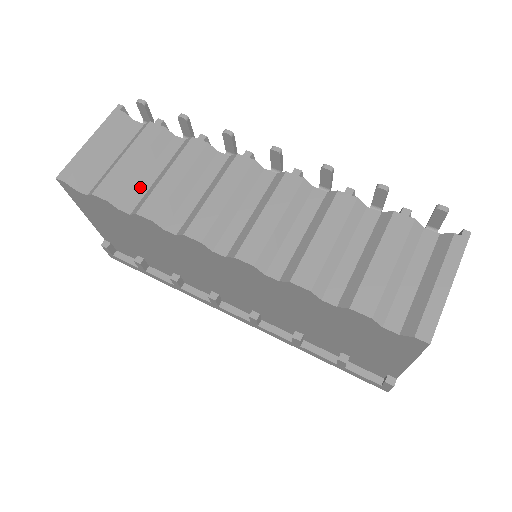
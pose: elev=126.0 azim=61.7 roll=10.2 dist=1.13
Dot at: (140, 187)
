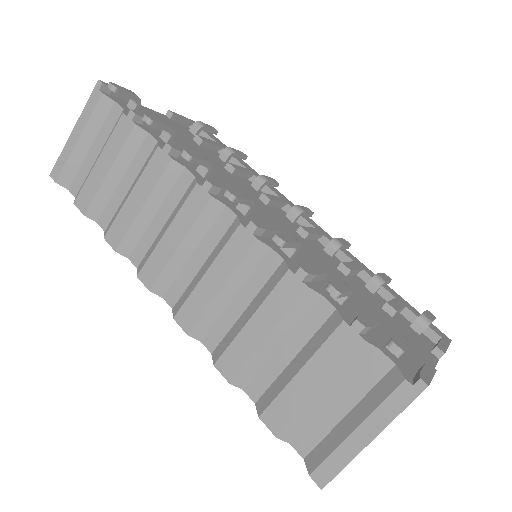
Dot at: (114, 199)
